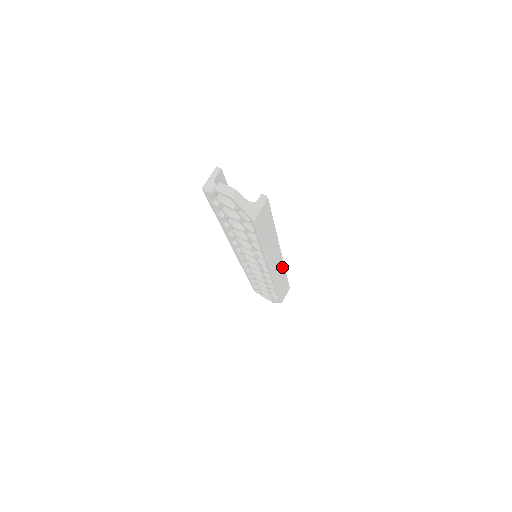
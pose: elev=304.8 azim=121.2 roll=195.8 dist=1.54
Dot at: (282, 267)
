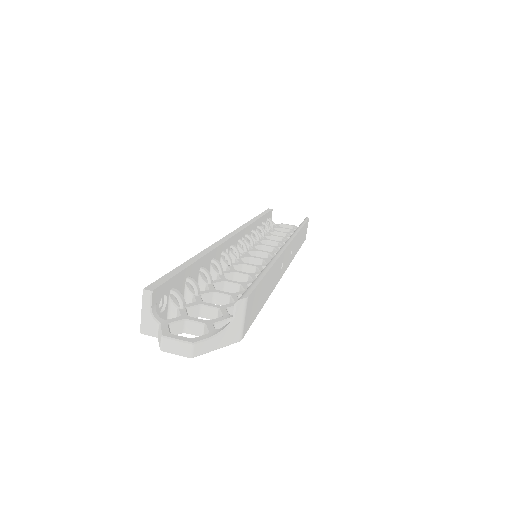
Dot at: (294, 240)
